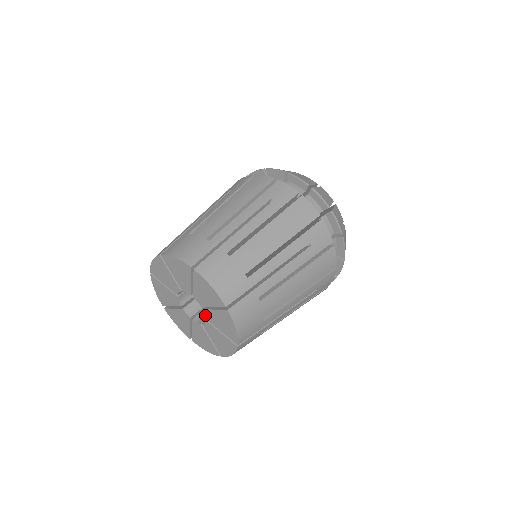
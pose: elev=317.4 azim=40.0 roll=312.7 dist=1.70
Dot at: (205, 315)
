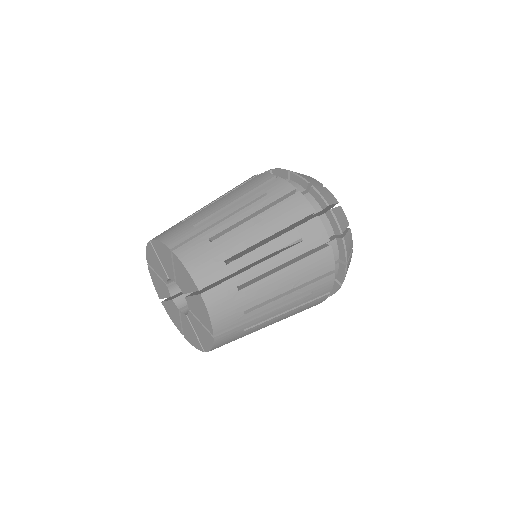
Dot at: (188, 313)
